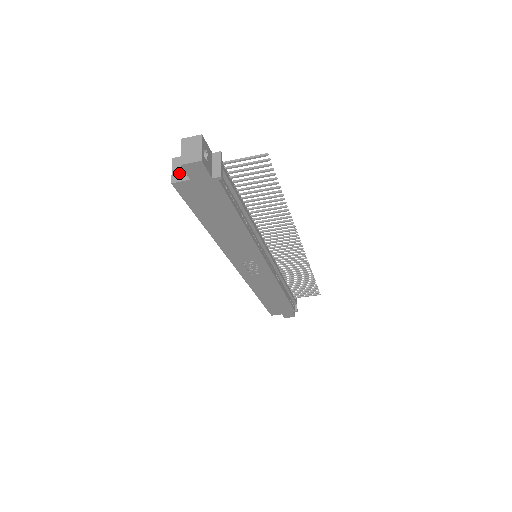
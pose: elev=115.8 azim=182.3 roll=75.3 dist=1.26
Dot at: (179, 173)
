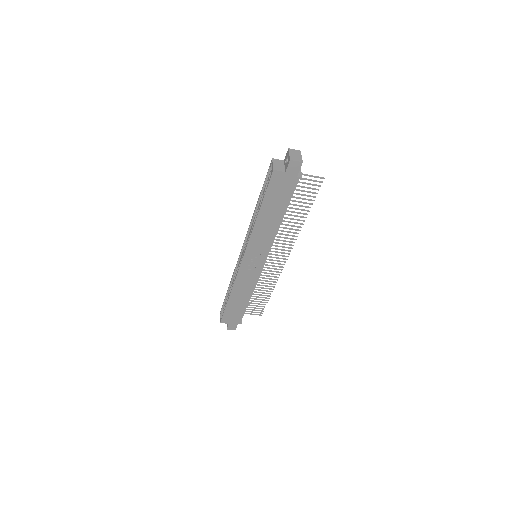
Dot at: (278, 167)
